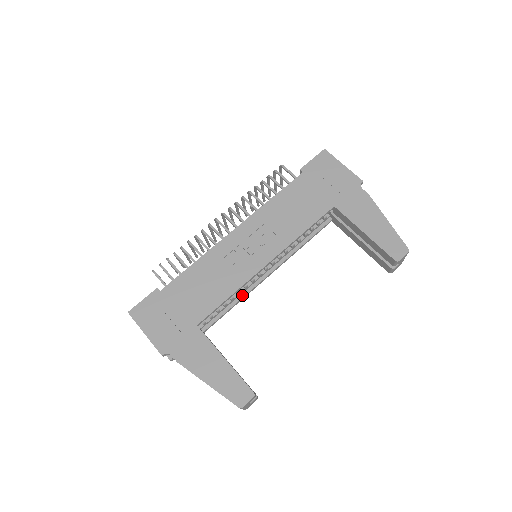
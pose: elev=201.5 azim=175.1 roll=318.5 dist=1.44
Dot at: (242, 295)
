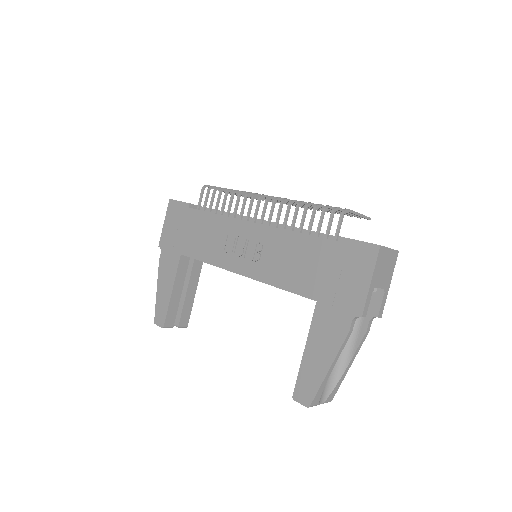
Dot at: occluded
